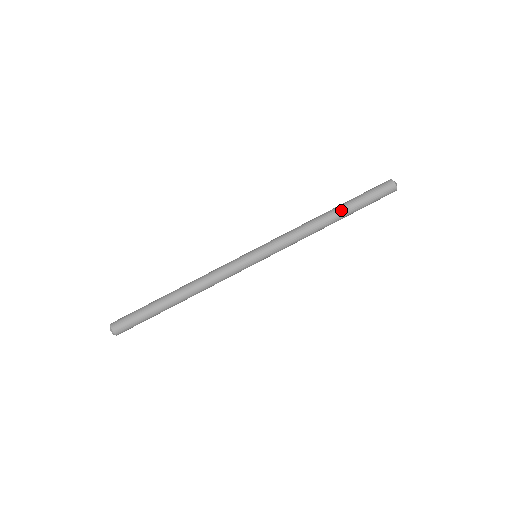
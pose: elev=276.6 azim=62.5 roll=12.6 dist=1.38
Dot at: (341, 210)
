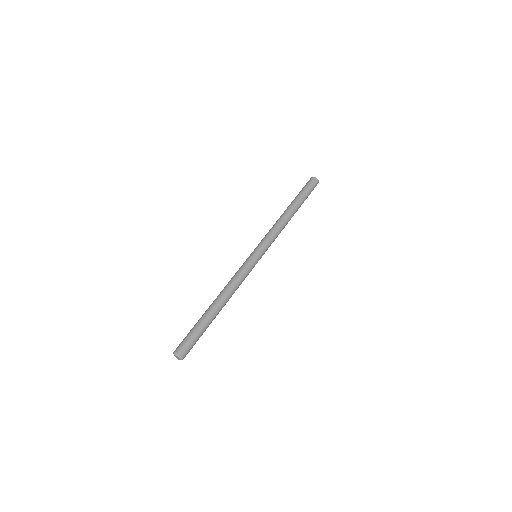
Dot at: (296, 205)
